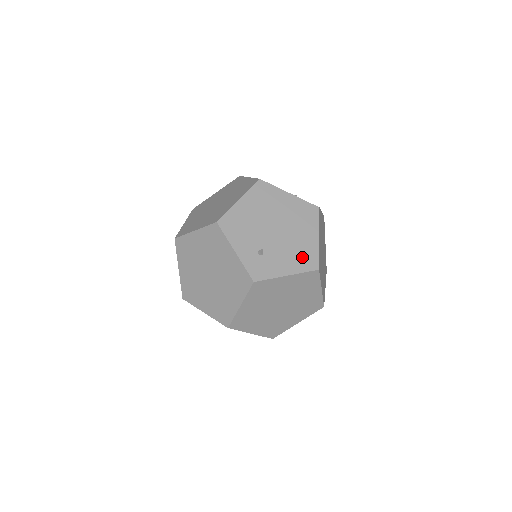
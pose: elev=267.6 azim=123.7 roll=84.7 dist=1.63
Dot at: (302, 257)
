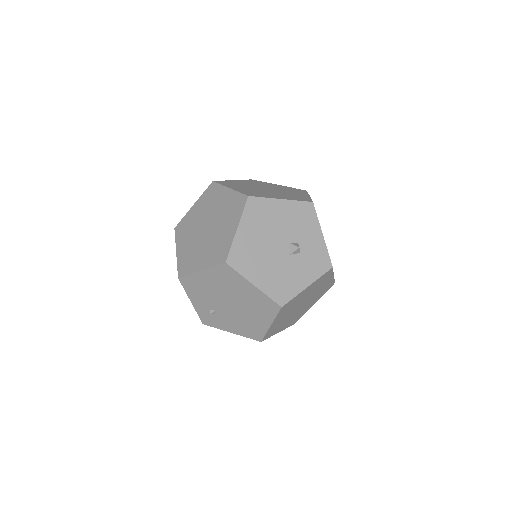
Dot at: (249, 329)
